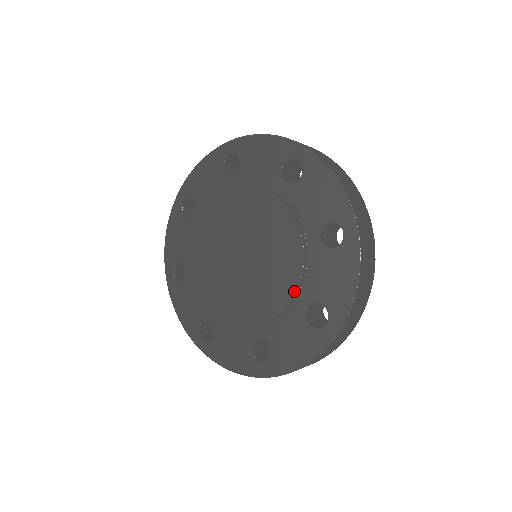
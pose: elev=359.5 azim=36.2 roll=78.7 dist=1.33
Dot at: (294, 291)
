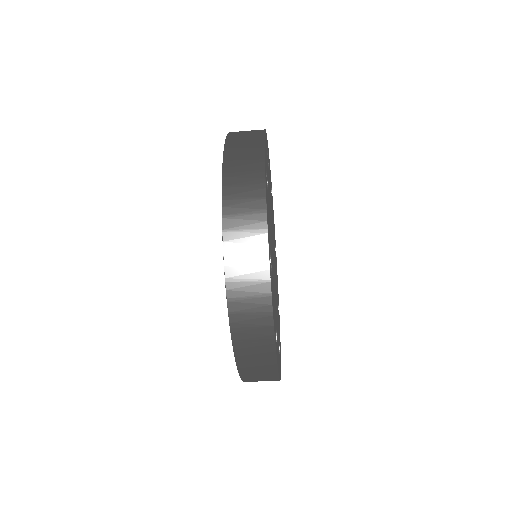
Dot at: occluded
